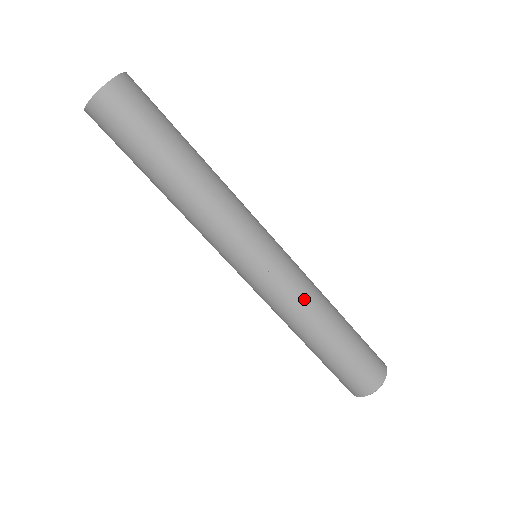
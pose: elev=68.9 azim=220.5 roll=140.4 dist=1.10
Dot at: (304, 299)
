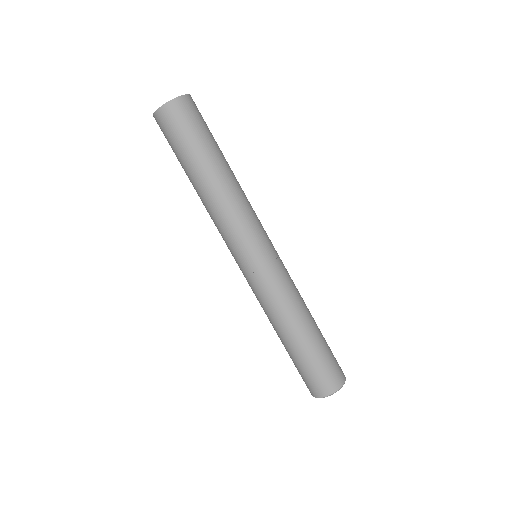
Dot at: (293, 293)
